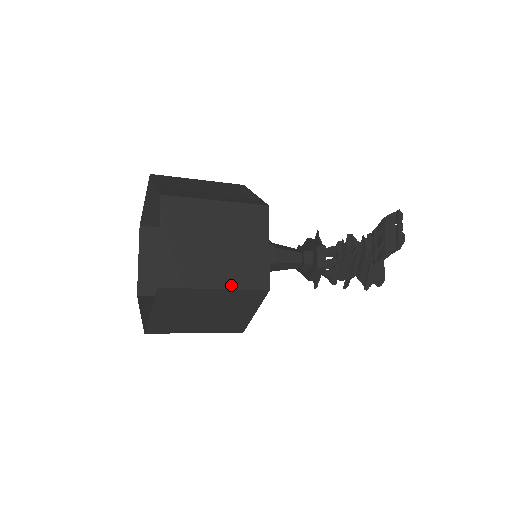
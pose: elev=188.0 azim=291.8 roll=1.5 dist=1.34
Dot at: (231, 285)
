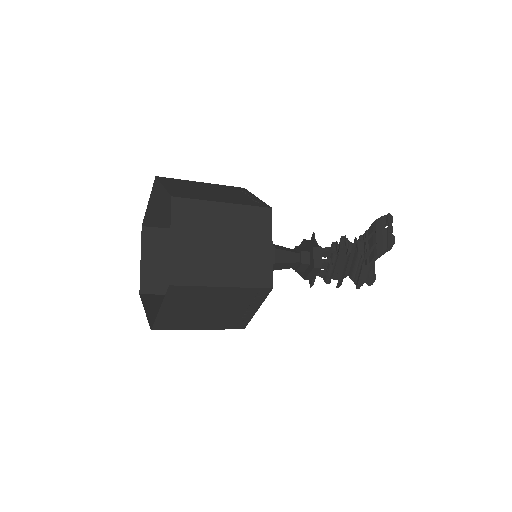
Dot at: (237, 283)
